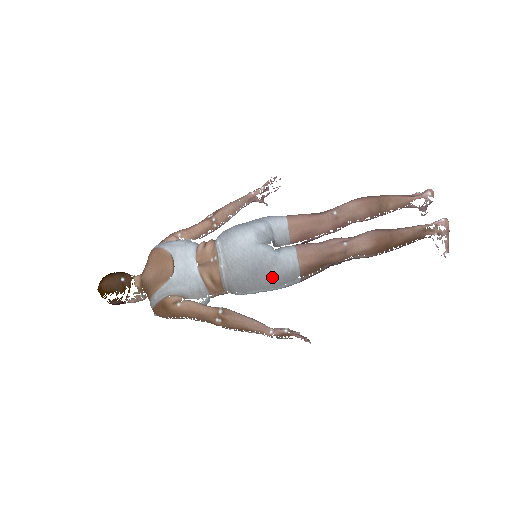
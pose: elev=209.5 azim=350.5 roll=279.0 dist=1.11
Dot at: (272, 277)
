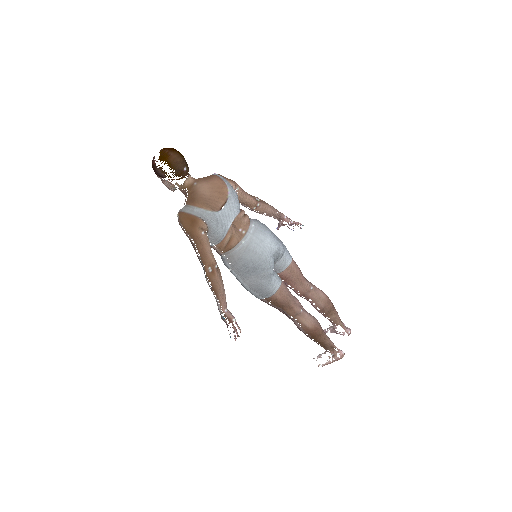
Dot at: (257, 282)
